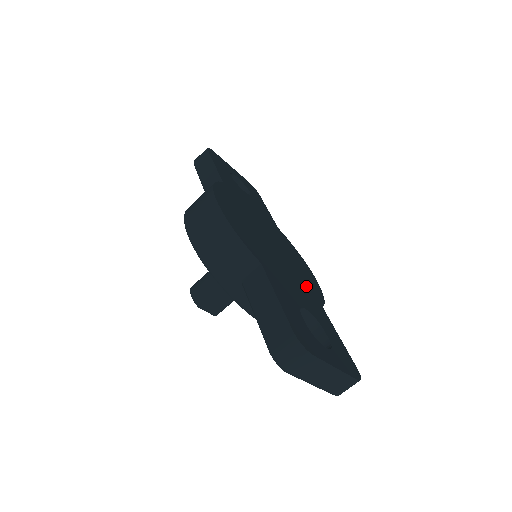
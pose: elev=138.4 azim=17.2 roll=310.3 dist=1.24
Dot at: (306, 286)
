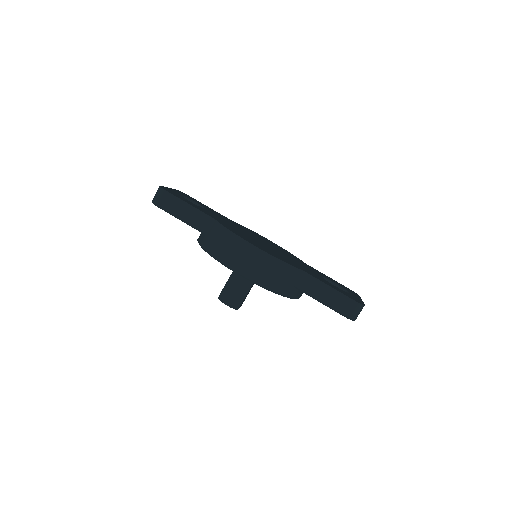
Dot at: (293, 257)
